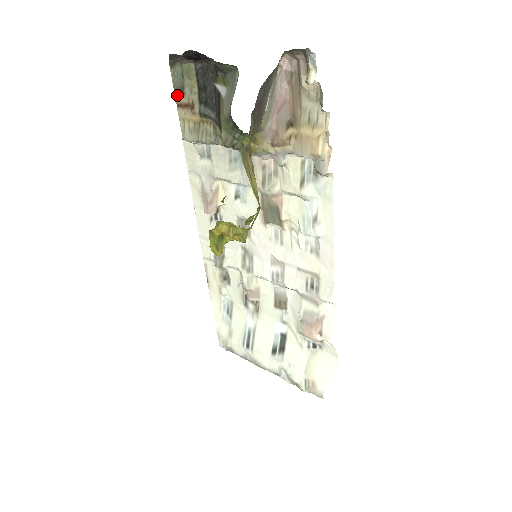
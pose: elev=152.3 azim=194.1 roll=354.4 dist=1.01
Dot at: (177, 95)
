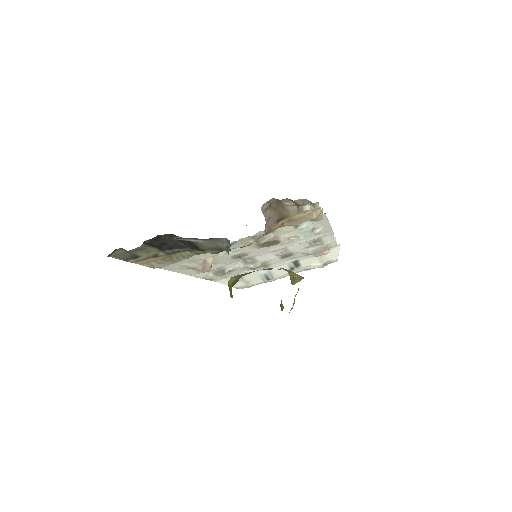
Dot at: (129, 260)
